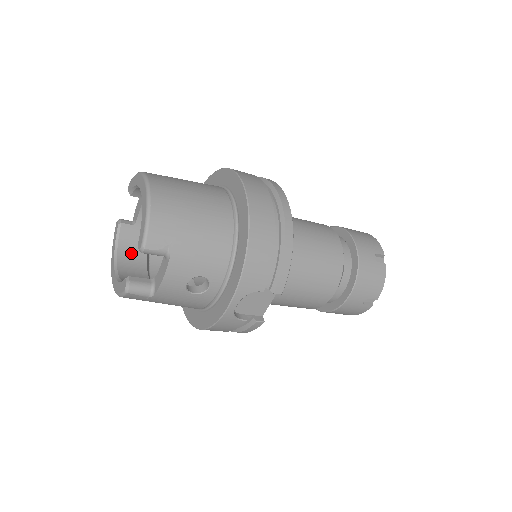
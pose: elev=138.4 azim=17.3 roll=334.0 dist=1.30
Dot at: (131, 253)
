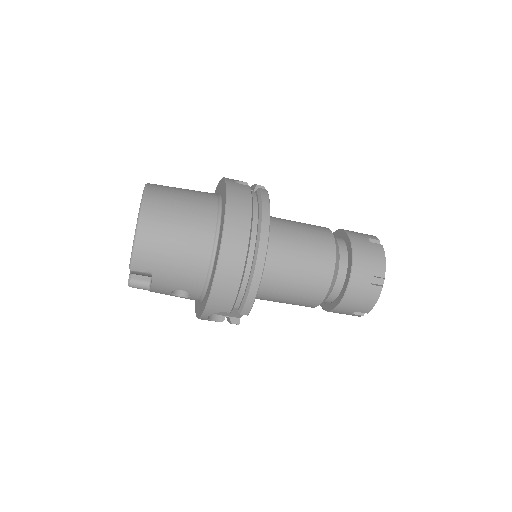
Dot at: occluded
